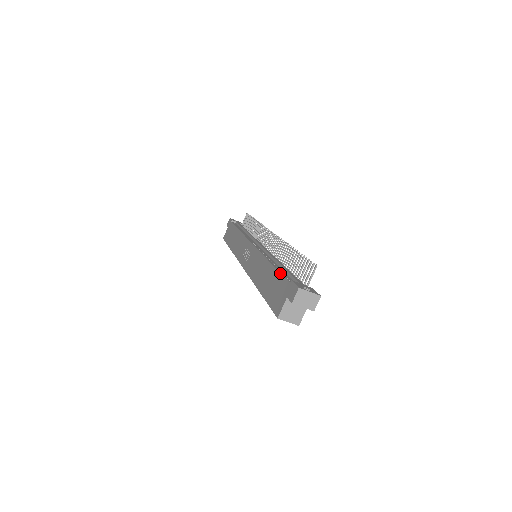
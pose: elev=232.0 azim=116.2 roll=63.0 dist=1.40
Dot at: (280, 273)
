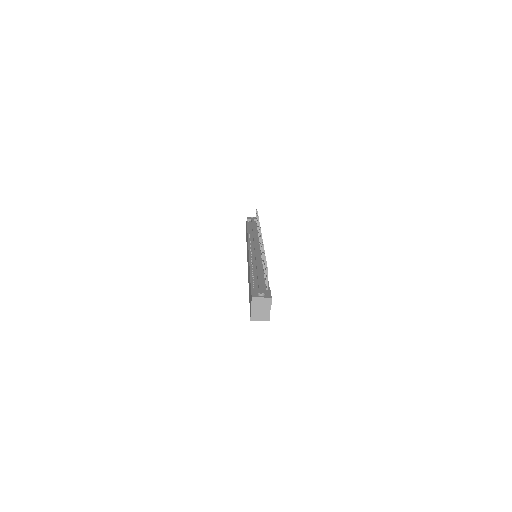
Dot at: (250, 281)
